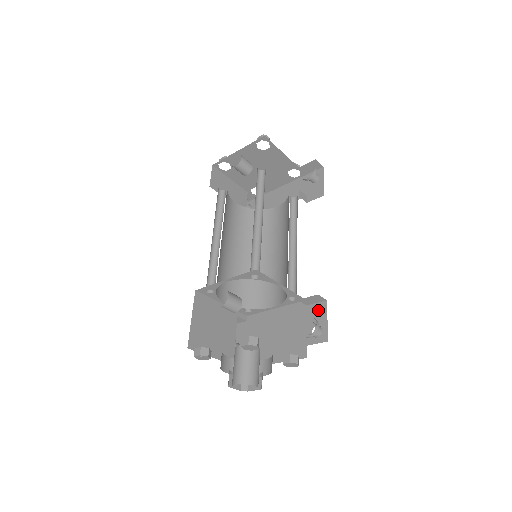
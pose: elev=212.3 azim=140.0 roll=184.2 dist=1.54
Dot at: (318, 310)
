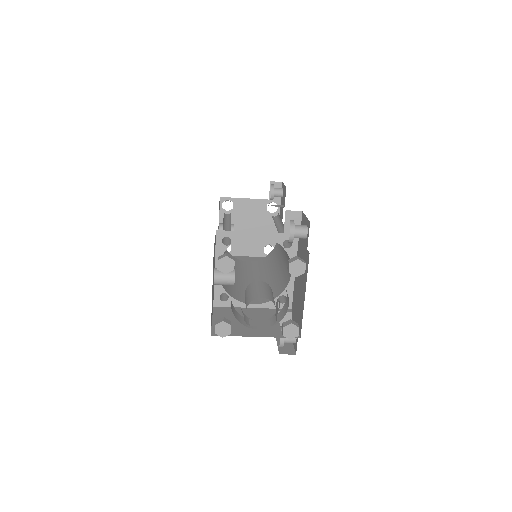
Dot at: (302, 224)
